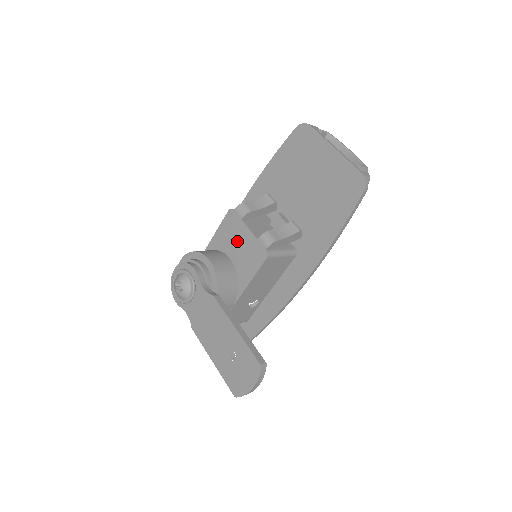
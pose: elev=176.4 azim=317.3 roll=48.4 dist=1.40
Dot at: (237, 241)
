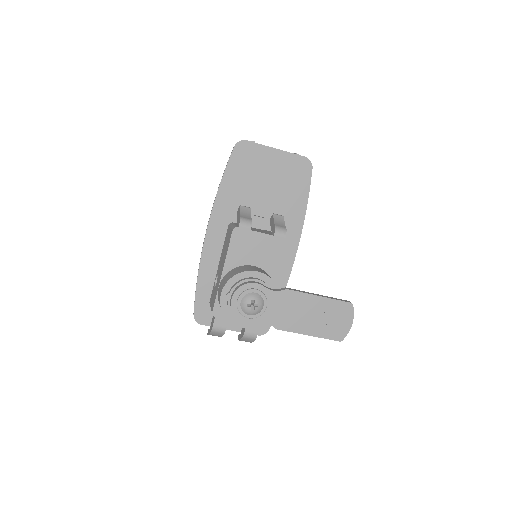
Dot at: (254, 248)
